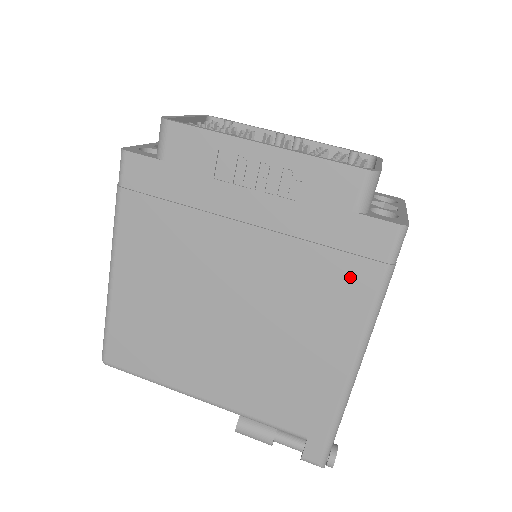
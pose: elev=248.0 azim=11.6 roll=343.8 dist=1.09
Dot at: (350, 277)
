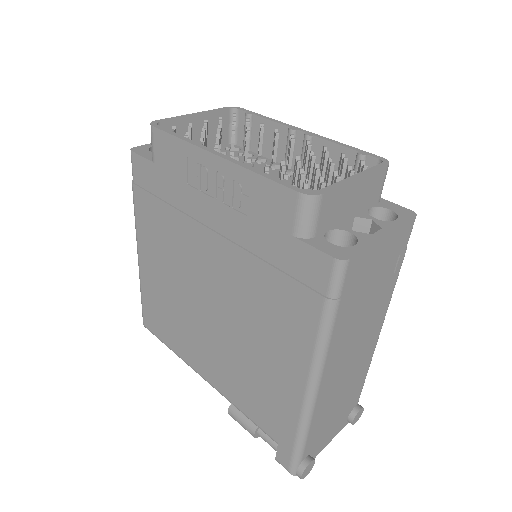
Dot at: (295, 302)
